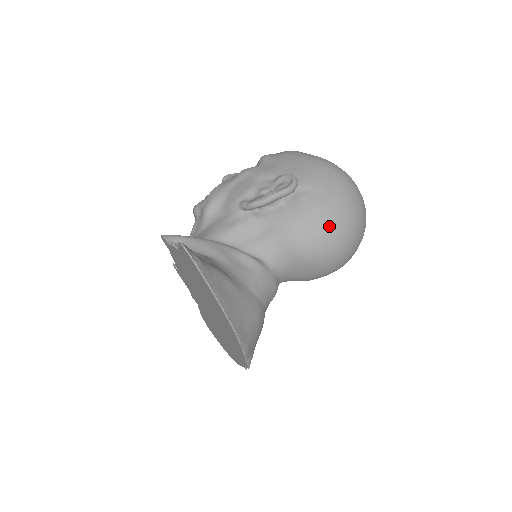
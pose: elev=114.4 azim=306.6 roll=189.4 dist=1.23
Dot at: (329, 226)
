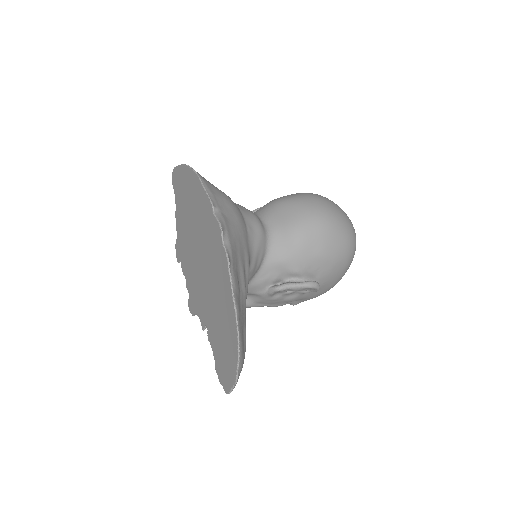
Dot at: occluded
